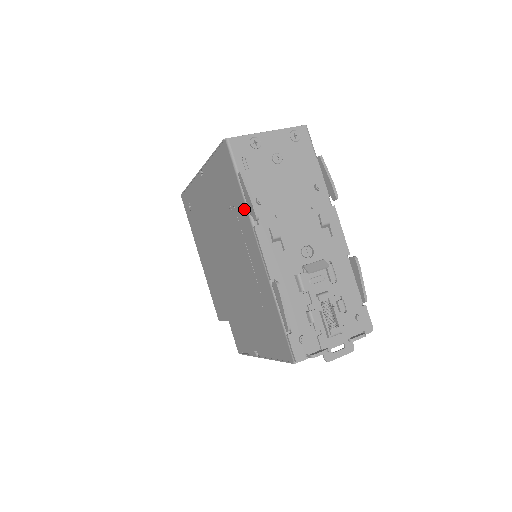
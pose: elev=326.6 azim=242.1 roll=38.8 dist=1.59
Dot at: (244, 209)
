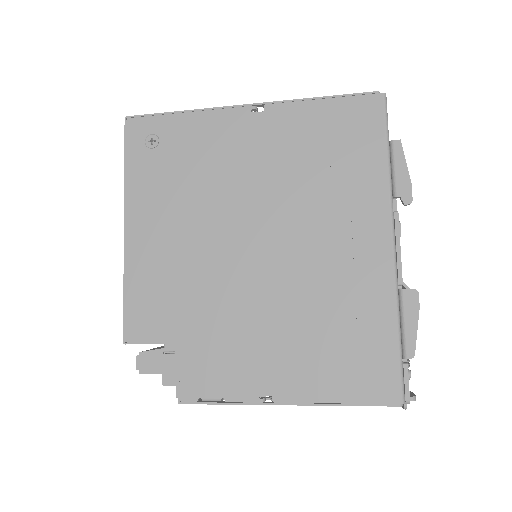
Dot at: (382, 185)
